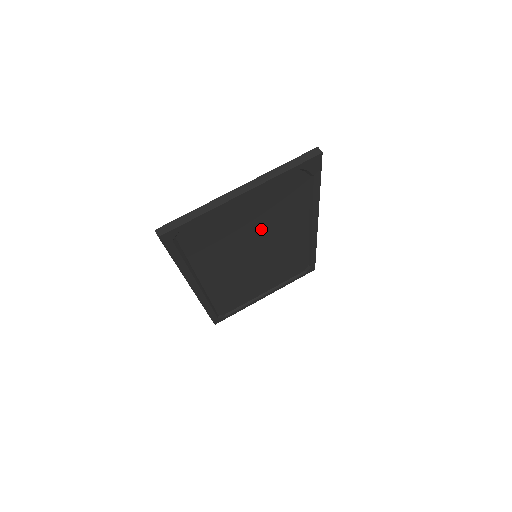
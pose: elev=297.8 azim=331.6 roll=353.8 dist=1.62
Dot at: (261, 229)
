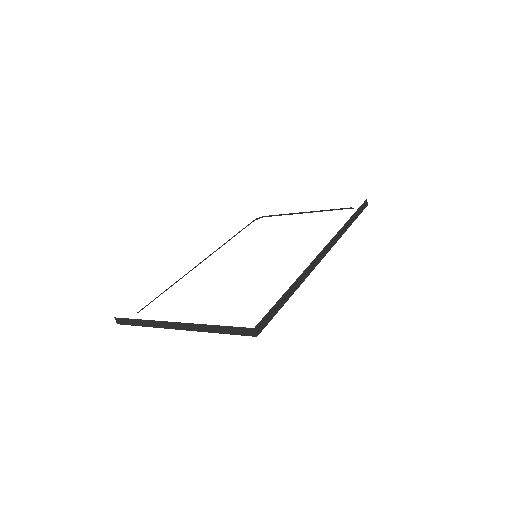
Dot at: occluded
